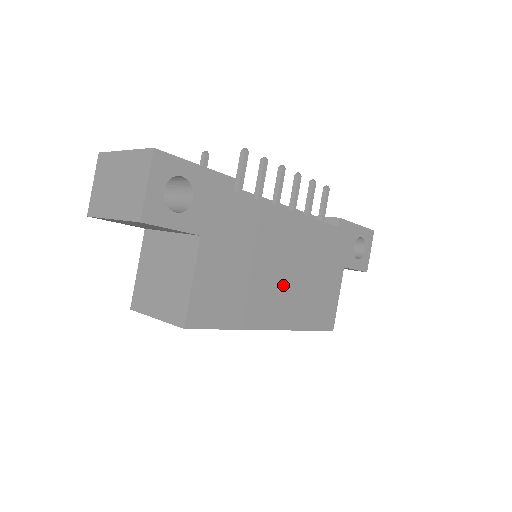
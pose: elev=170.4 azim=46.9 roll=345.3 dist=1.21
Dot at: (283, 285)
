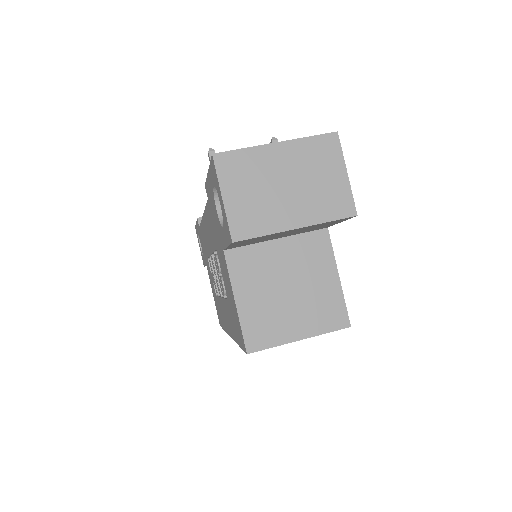
Dot at: occluded
